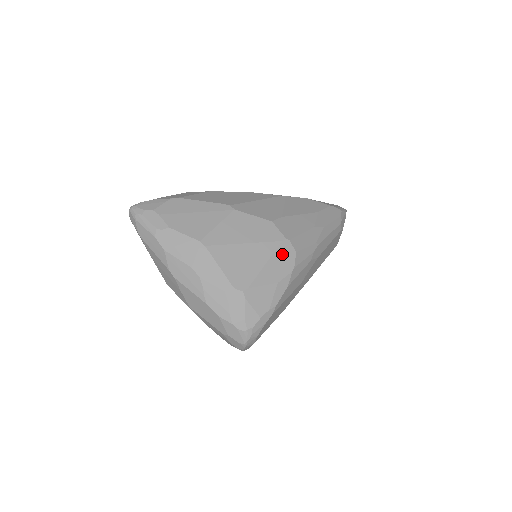
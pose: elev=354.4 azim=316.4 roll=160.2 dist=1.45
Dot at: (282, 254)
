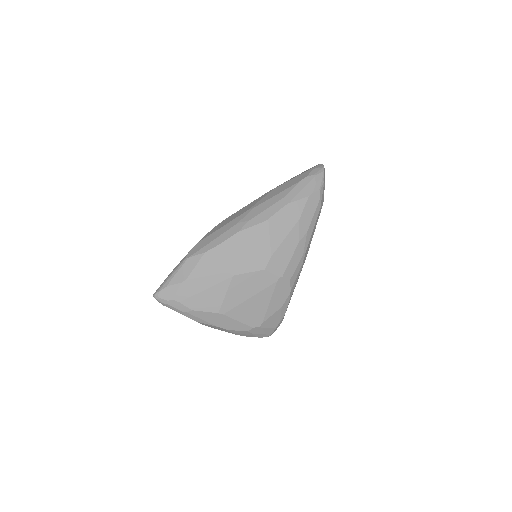
Dot at: (279, 289)
